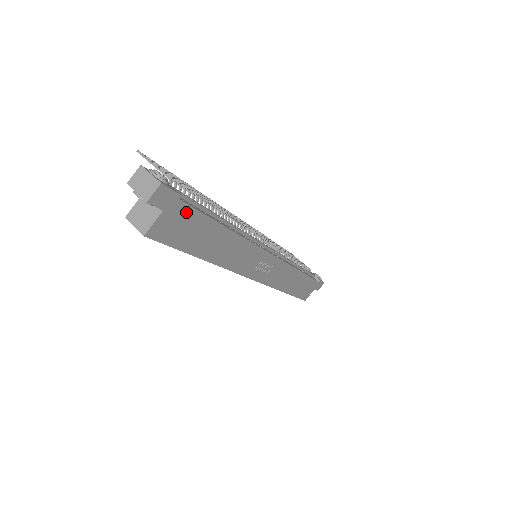
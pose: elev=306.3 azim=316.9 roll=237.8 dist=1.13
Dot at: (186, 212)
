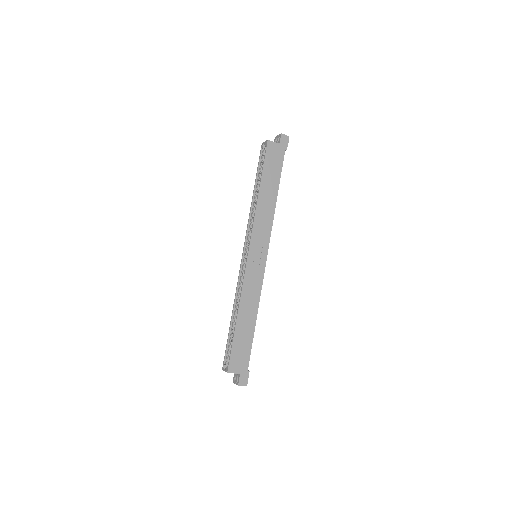
Dot at: (281, 158)
